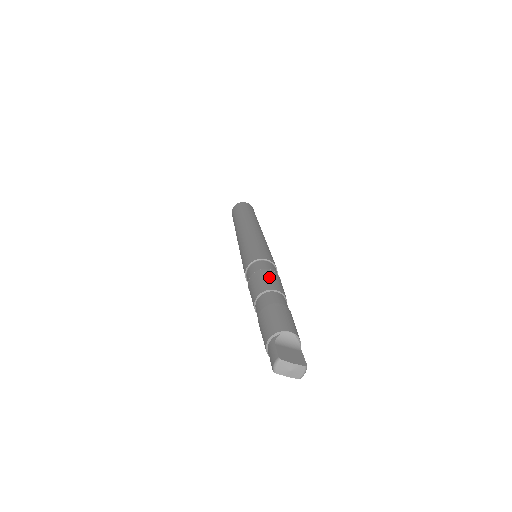
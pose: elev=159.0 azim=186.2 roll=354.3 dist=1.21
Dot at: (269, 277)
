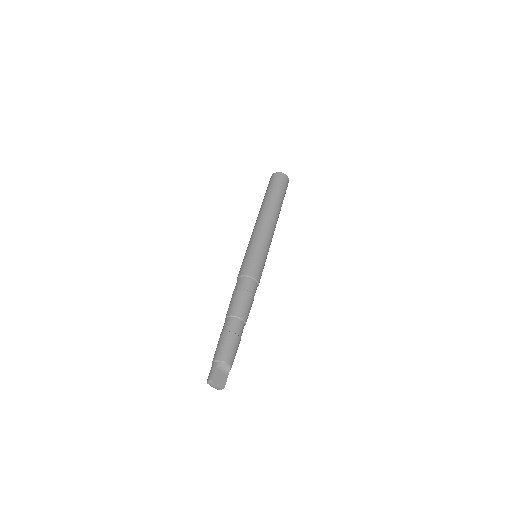
Dot at: (245, 302)
